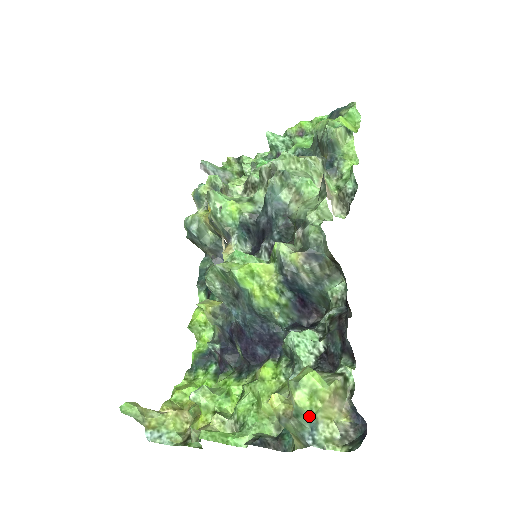
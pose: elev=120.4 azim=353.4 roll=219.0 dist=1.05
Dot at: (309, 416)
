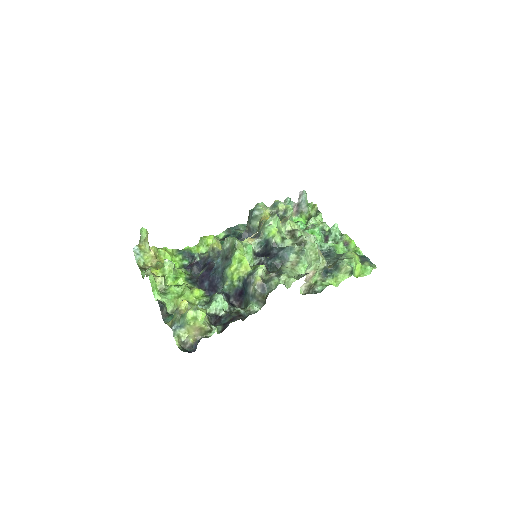
Dot at: (185, 322)
